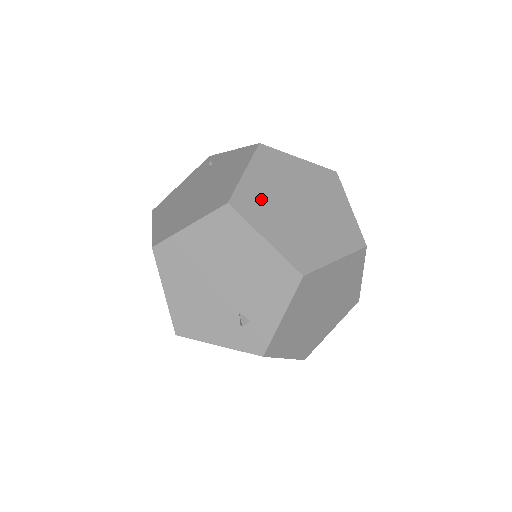
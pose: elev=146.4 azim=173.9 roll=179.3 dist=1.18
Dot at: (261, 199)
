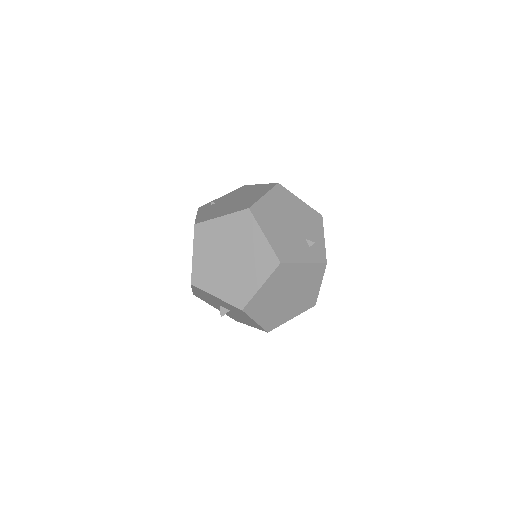
Dot at: occluded
